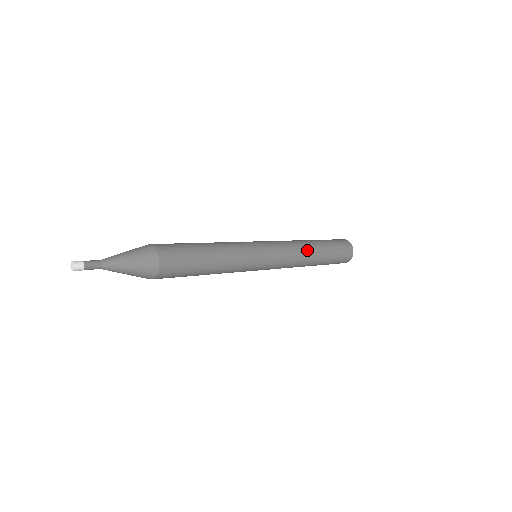
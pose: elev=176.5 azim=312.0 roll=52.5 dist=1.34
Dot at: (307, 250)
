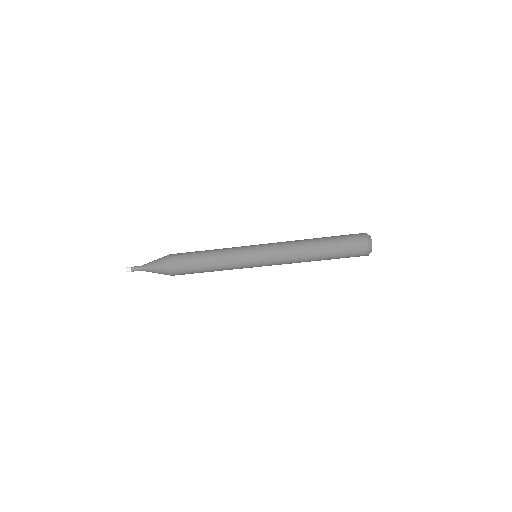
Dot at: occluded
